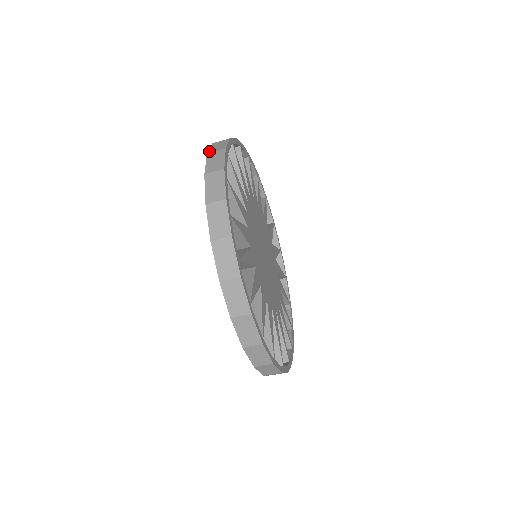
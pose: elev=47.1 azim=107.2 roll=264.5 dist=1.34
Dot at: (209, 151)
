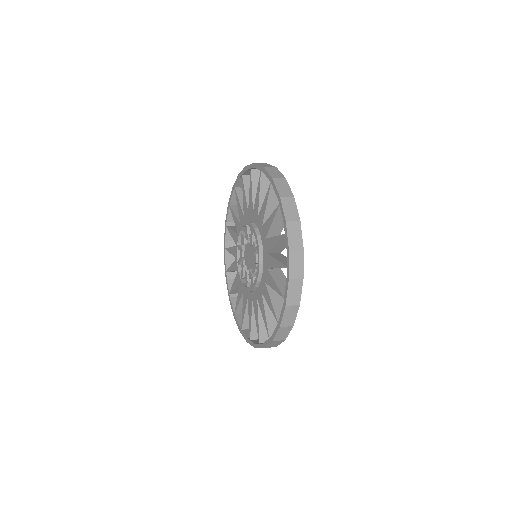
Dot at: (282, 324)
